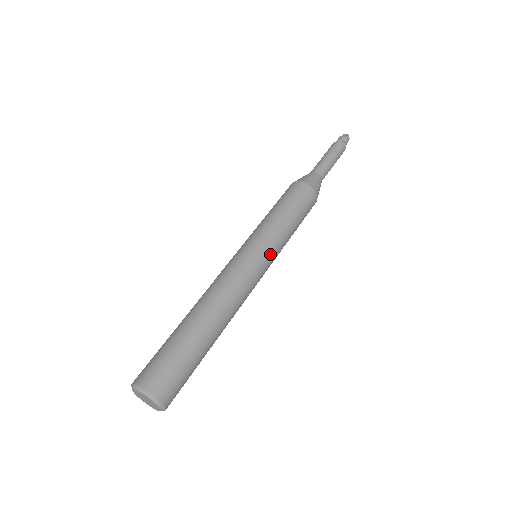
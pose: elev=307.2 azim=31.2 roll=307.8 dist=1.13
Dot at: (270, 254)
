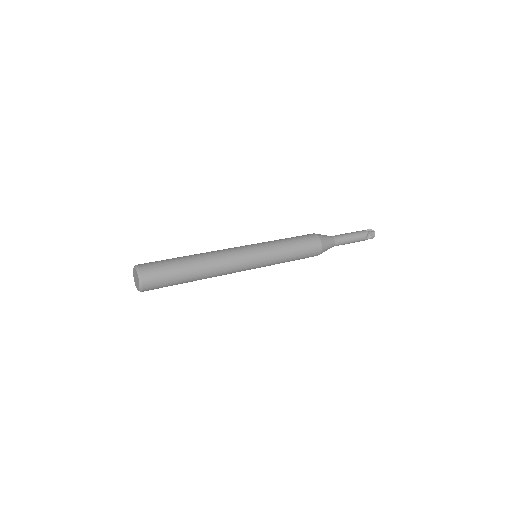
Dot at: (260, 246)
